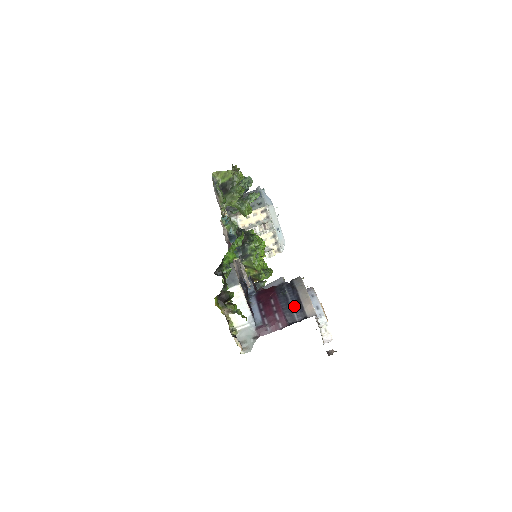
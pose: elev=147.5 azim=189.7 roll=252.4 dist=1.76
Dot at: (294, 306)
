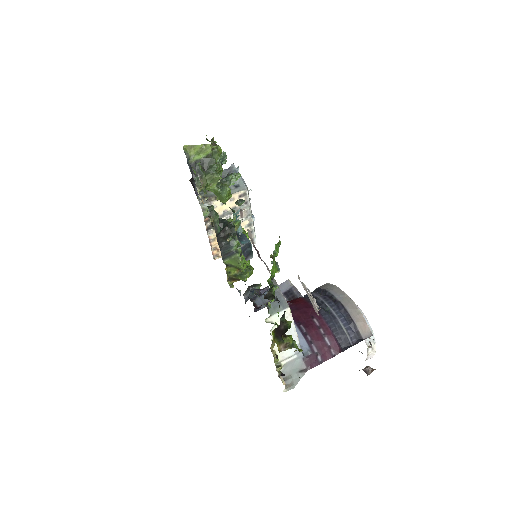
Dot at: (345, 326)
